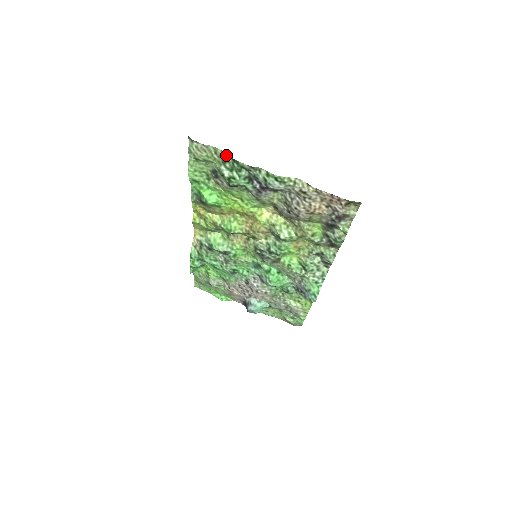
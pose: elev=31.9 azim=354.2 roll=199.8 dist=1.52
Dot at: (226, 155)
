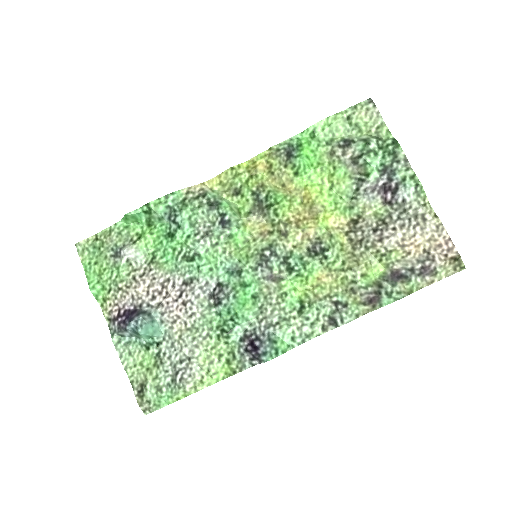
Dot at: (387, 136)
